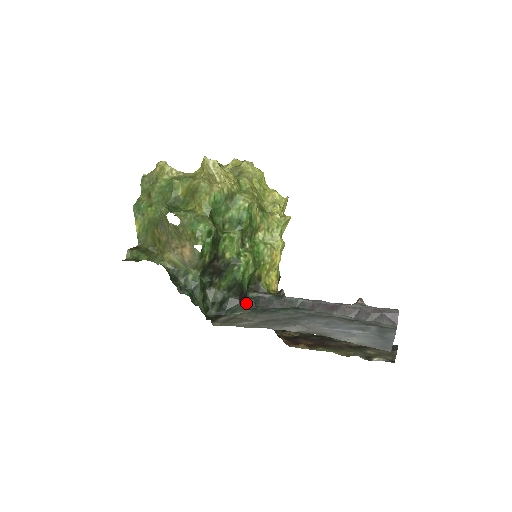
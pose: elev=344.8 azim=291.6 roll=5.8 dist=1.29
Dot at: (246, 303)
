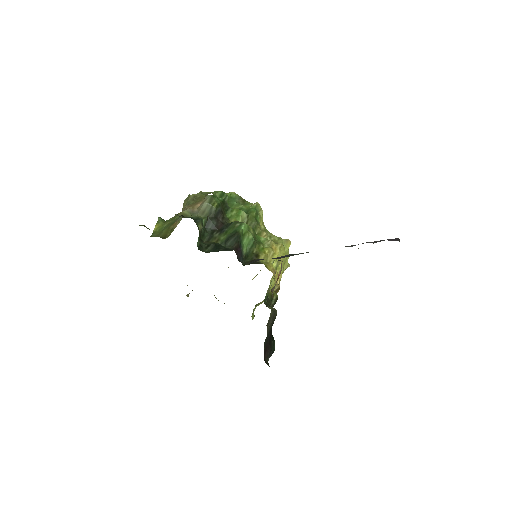
Dot at: occluded
